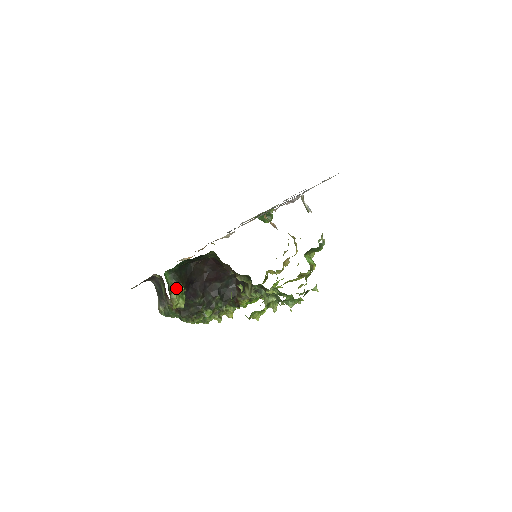
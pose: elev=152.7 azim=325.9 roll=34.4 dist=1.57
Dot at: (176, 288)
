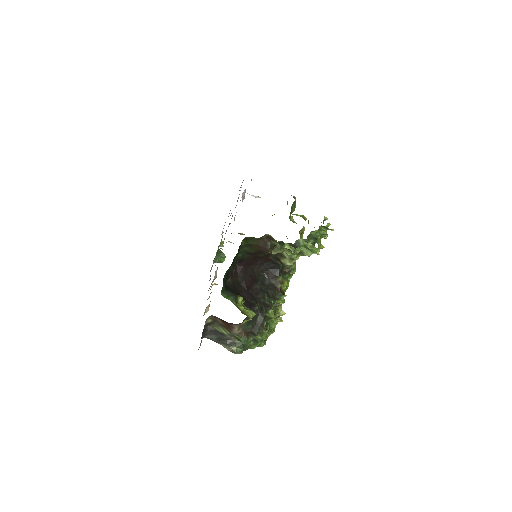
Dot at: (238, 303)
